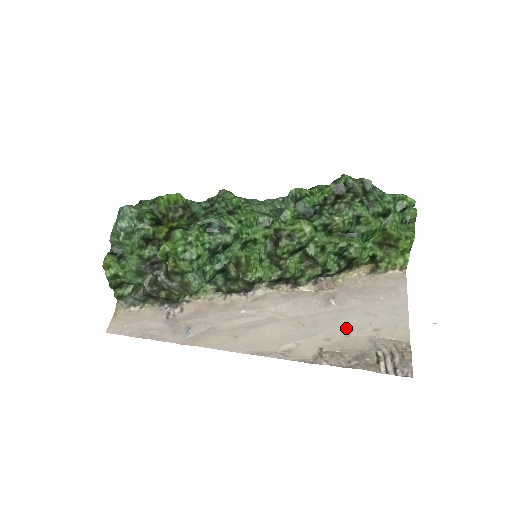
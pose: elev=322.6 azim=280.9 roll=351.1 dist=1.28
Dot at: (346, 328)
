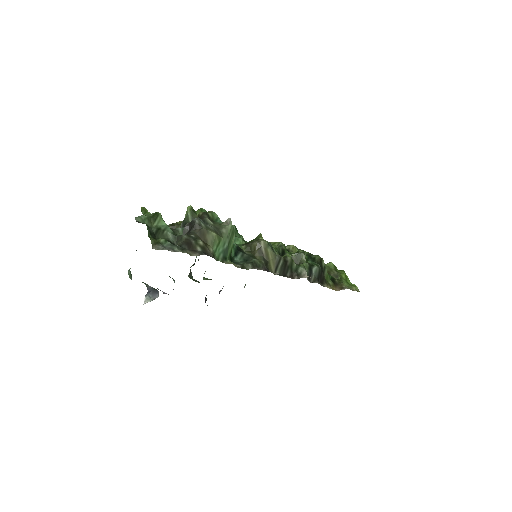
Dot at: occluded
